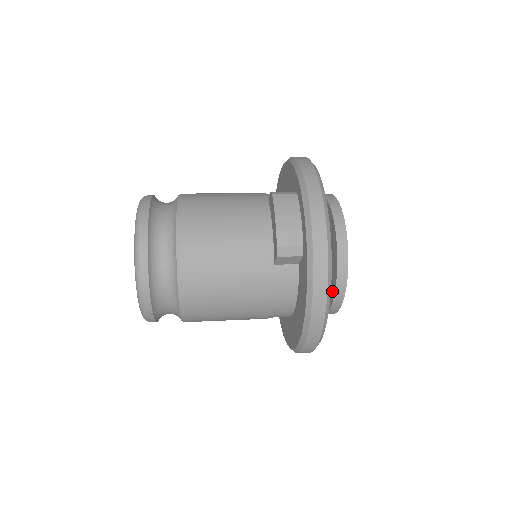
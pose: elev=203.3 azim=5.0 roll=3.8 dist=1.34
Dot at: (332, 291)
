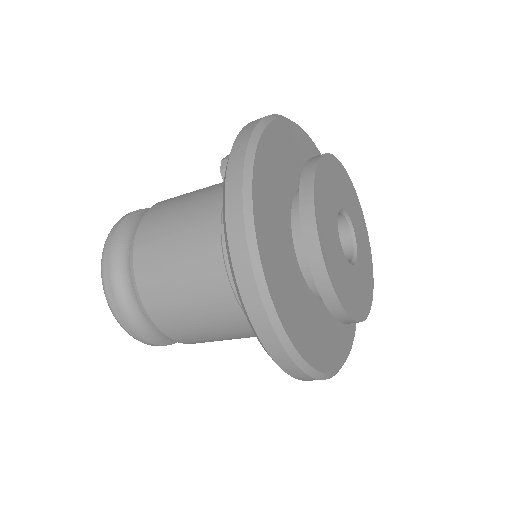
Dot at: occluded
